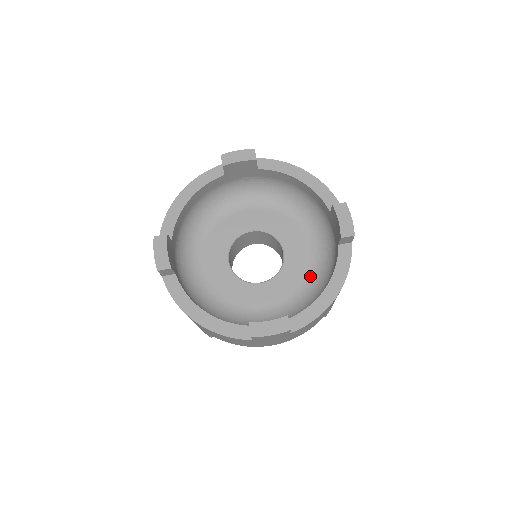
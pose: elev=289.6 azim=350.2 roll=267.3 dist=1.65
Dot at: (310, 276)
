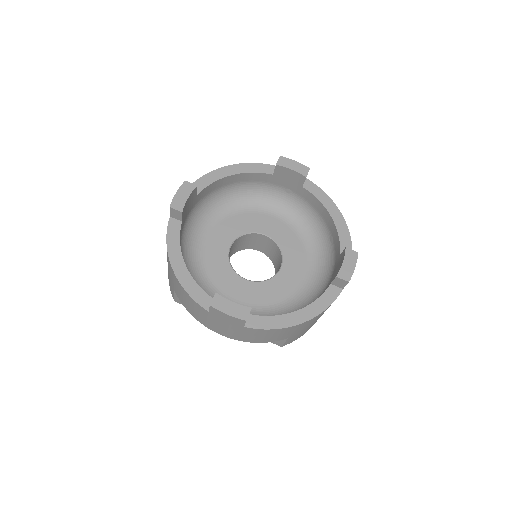
Dot at: (290, 300)
